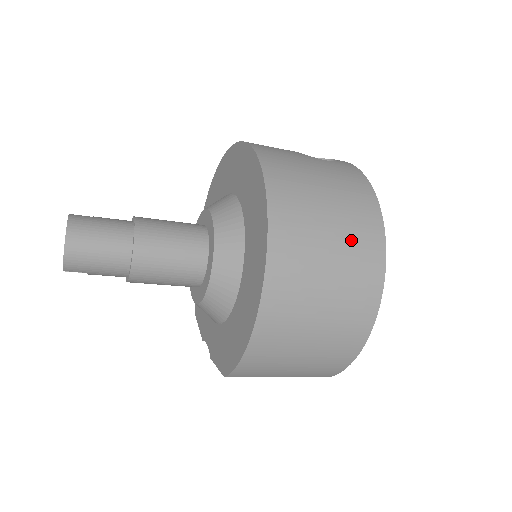
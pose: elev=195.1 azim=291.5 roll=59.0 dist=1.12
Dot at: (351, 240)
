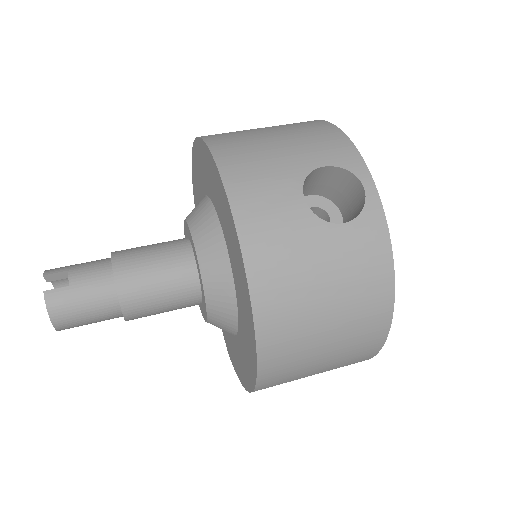
Dot at: (349, 345)
